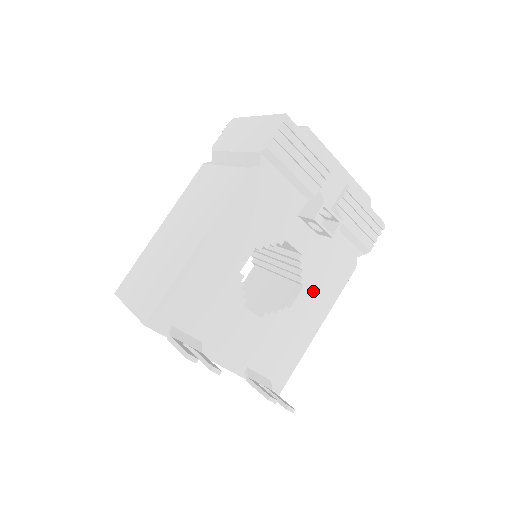
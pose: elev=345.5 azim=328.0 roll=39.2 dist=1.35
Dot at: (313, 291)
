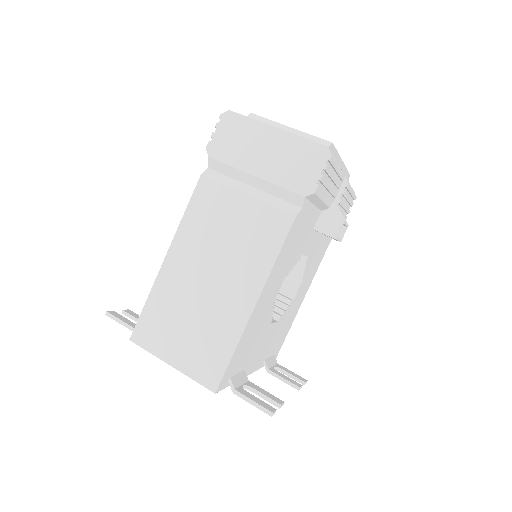
Dot at: (307, 276)
